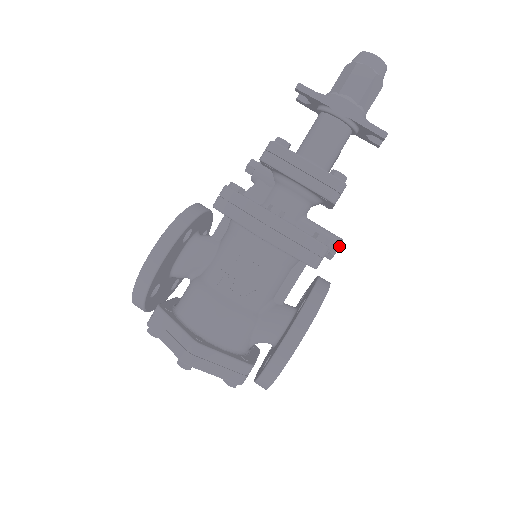
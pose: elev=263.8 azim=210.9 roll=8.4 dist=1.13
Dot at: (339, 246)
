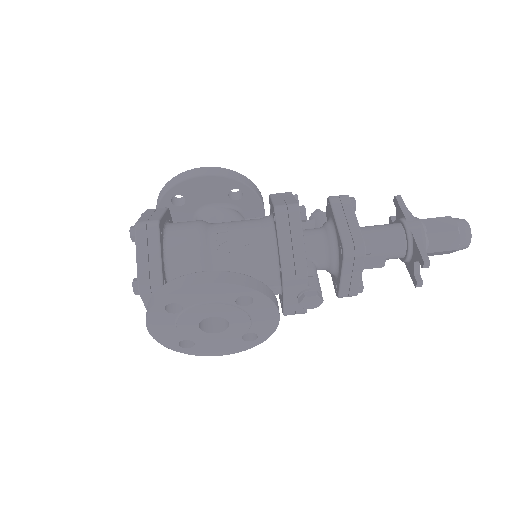
Dot at: (316, 295)
